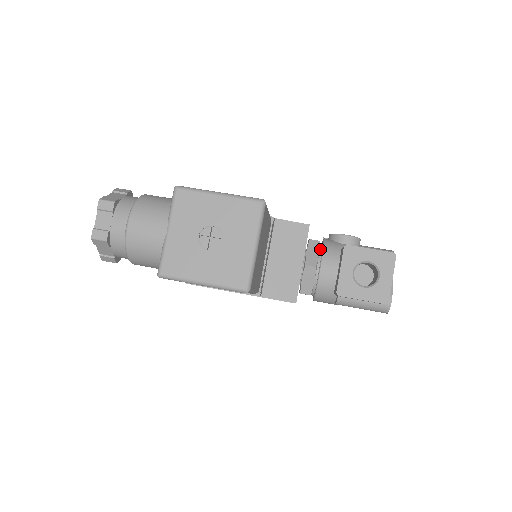
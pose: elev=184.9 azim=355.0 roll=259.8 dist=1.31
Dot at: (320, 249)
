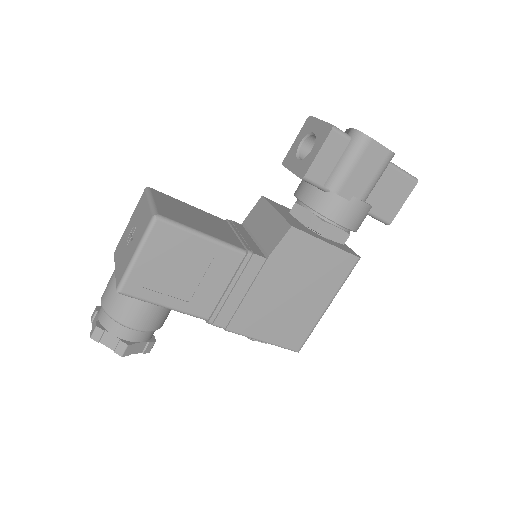
Dot at: occluded
